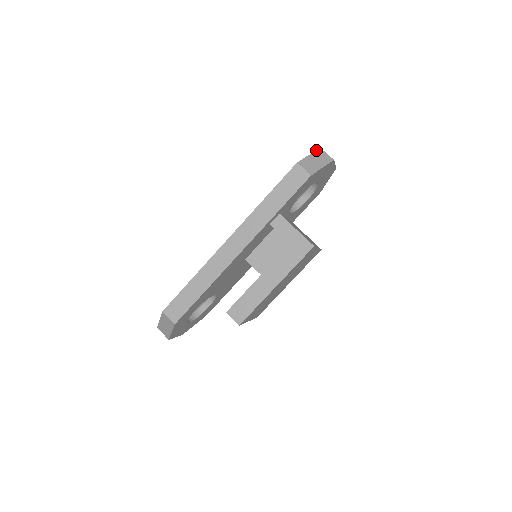
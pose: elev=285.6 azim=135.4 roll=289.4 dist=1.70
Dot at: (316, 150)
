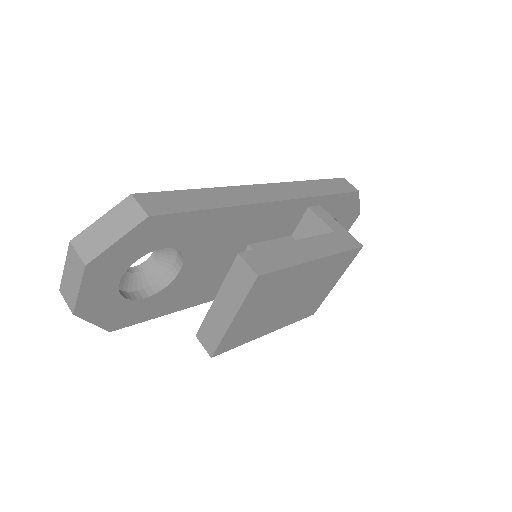
Dot at: occluded
